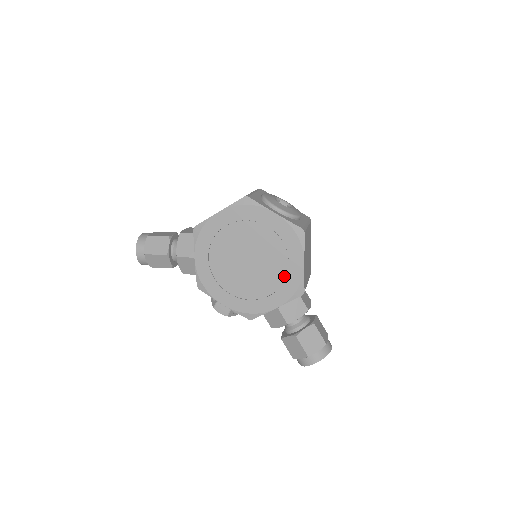
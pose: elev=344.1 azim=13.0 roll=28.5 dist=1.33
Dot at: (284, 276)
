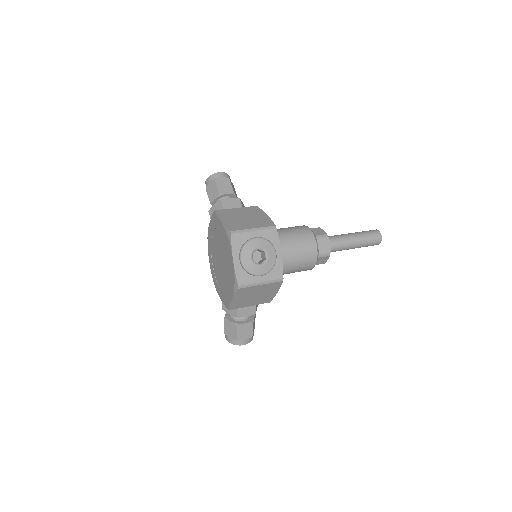
Dot at: (226, 291)
